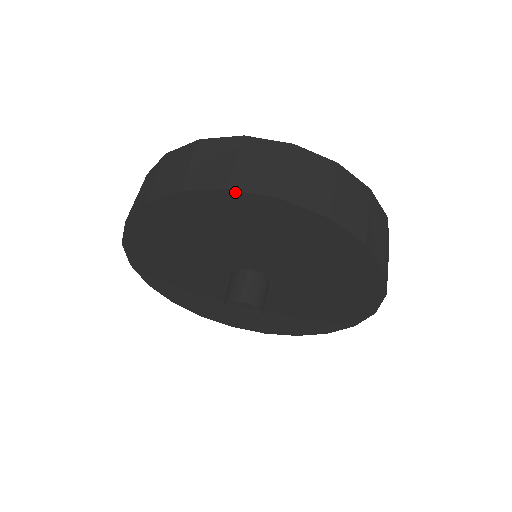
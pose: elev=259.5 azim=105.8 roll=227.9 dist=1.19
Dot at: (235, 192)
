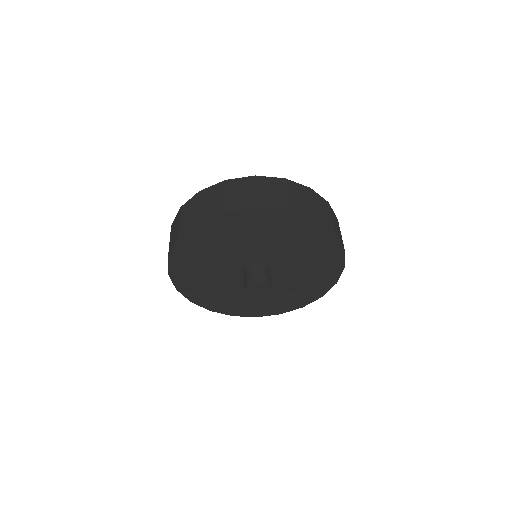
Dot at: (230, 211)
